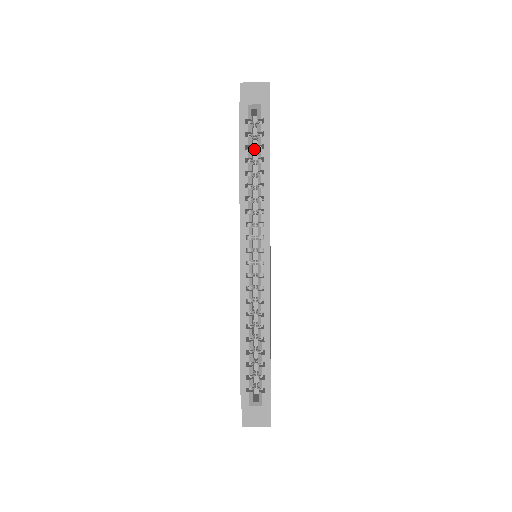
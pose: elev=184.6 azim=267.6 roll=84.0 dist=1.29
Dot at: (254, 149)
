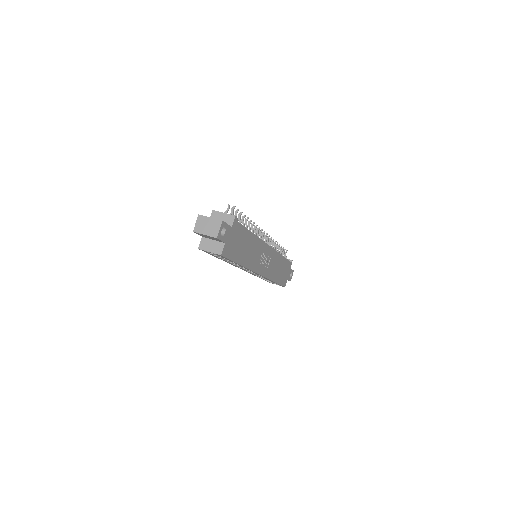
Dot at: occluded
